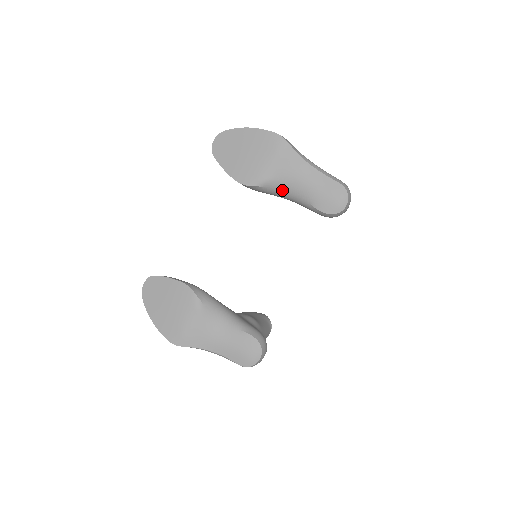
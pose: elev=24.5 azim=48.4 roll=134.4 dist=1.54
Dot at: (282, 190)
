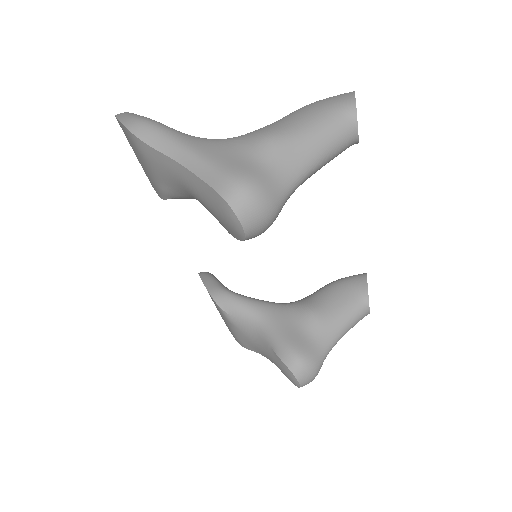
Dot at: (190, 197)
